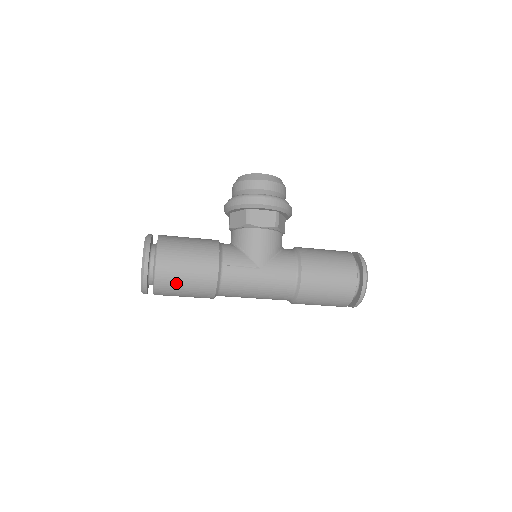
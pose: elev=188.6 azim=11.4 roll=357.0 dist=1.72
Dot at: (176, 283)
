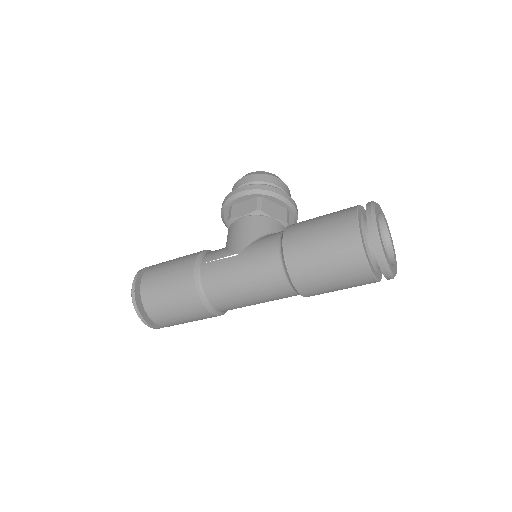
Dot at: (160, 297)
